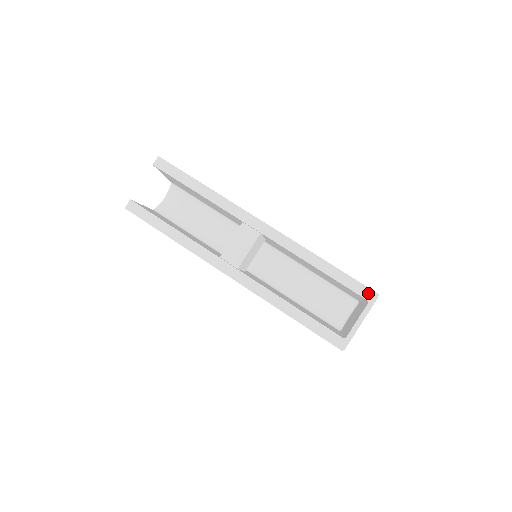
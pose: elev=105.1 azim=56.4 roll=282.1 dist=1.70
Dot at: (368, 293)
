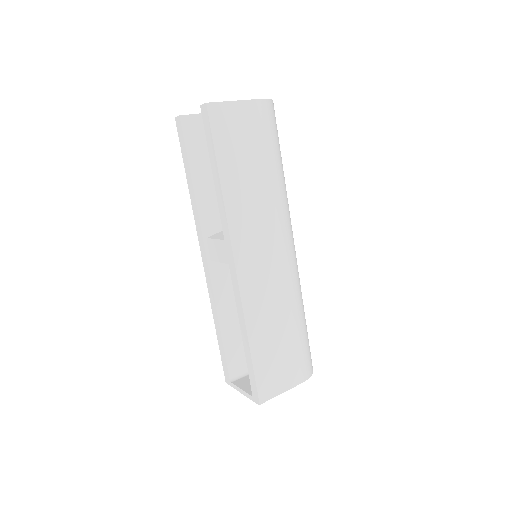
Dot at: (255, 394)
